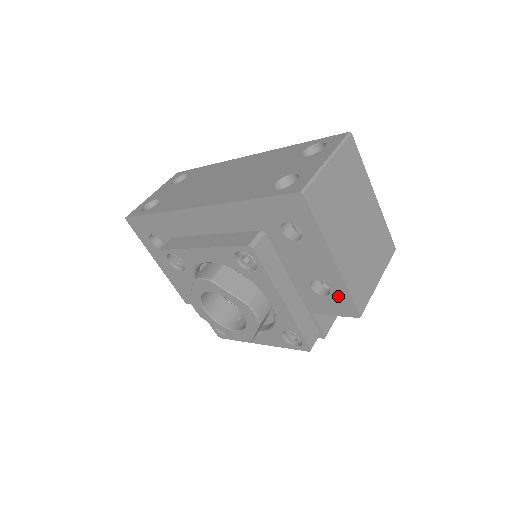
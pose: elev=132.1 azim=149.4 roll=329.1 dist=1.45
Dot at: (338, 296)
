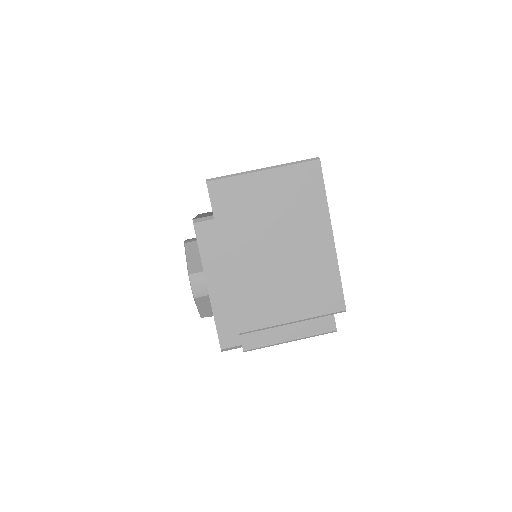
Dot at: occluded
